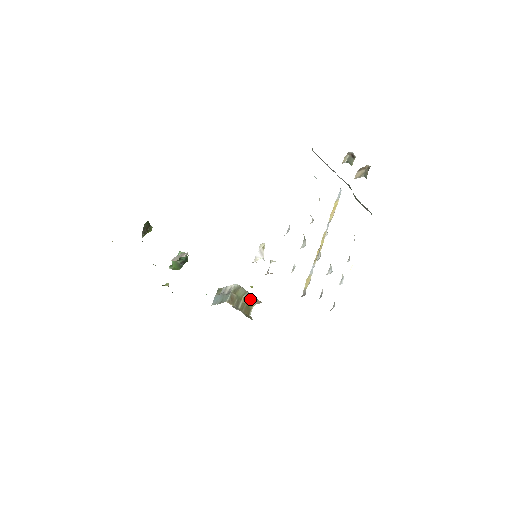
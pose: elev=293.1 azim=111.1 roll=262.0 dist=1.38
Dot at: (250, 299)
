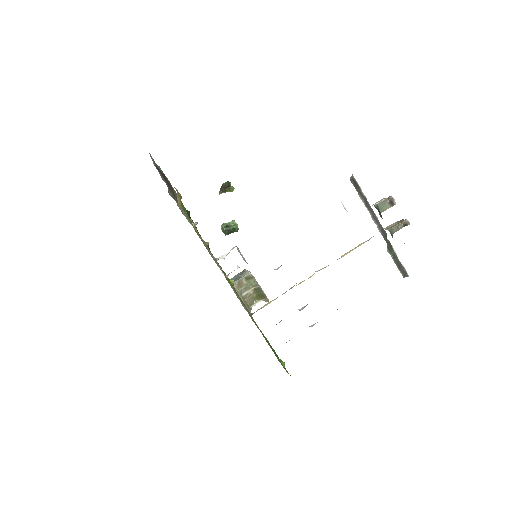
Dot at: (259, 293)
